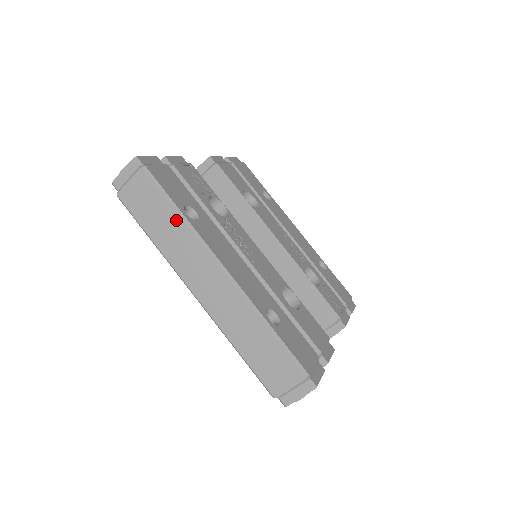
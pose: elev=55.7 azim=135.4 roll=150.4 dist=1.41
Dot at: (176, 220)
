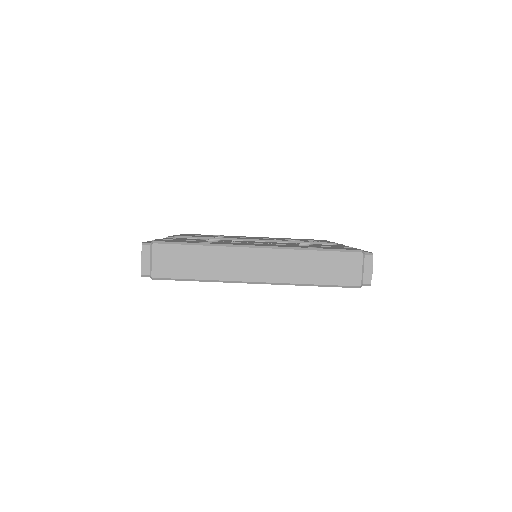
Dot at: (203, 250)
